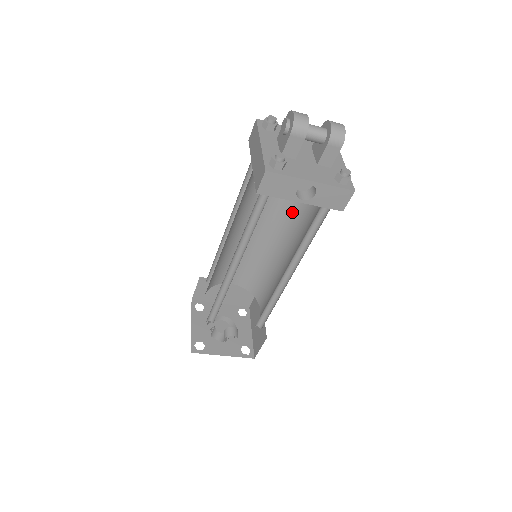
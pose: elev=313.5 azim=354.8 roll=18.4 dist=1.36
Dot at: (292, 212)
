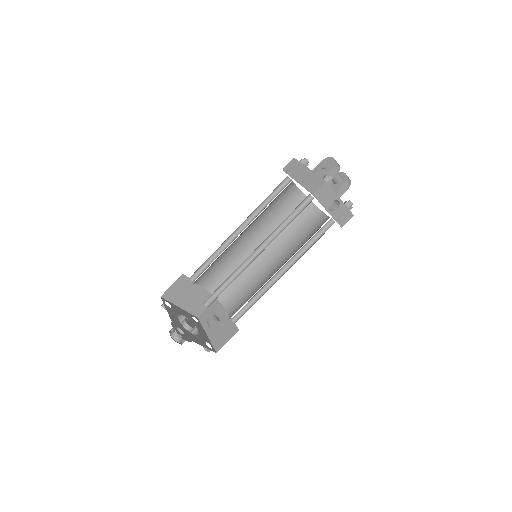
Dot at: (282, 232)
